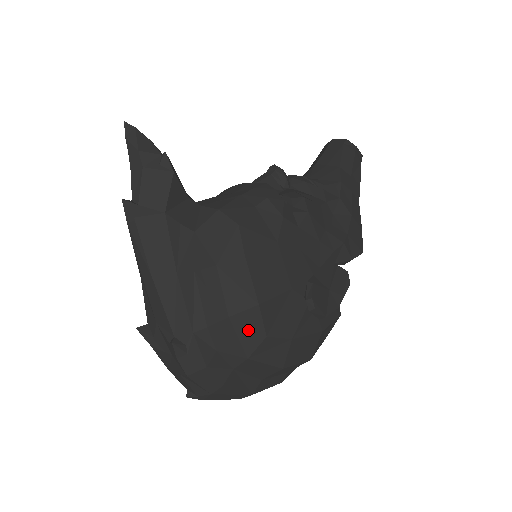
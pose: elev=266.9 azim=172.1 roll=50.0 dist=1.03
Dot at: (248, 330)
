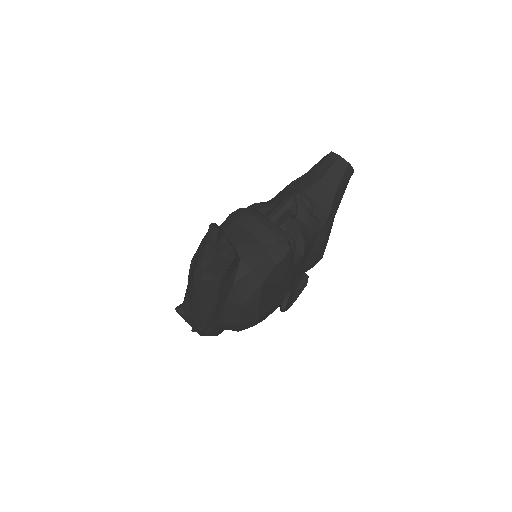
Dot at: (245, 326)
